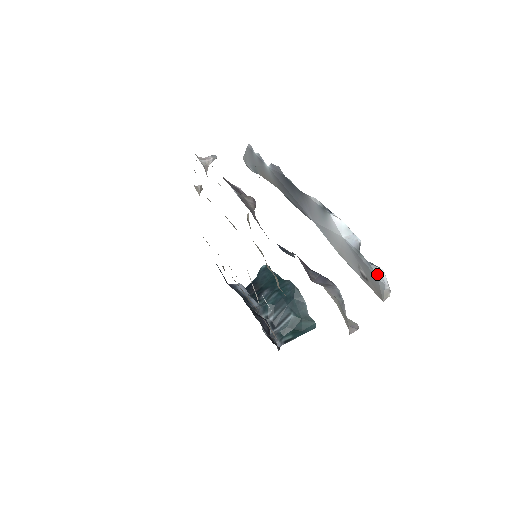
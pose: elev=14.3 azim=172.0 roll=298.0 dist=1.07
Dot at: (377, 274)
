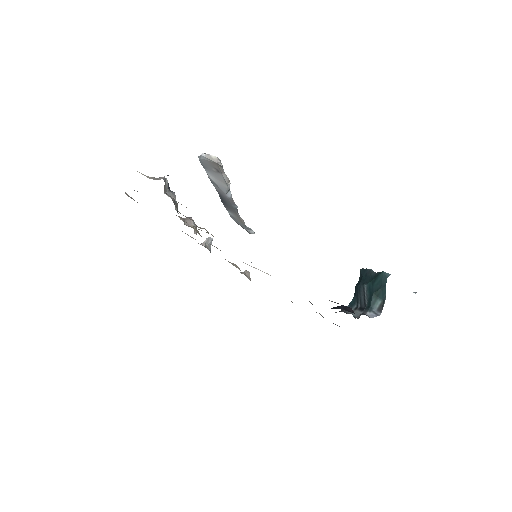
Dot at: (200, 158)
